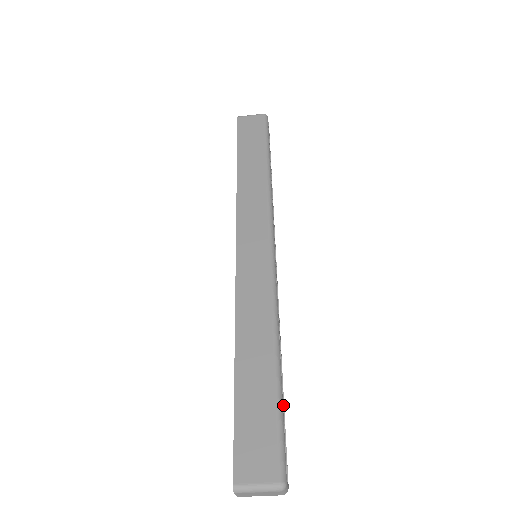
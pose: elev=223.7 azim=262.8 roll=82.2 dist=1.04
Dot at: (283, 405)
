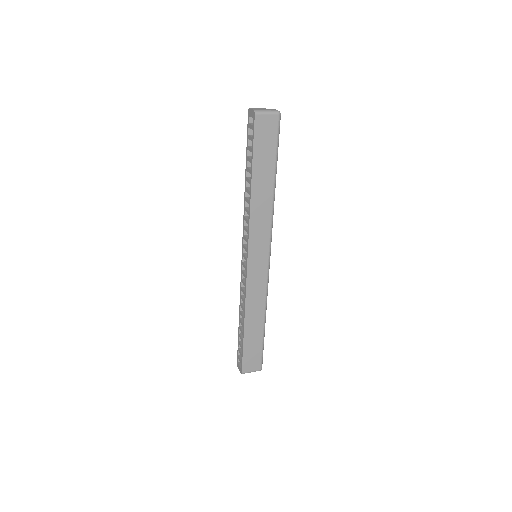
Dot at: occluded
